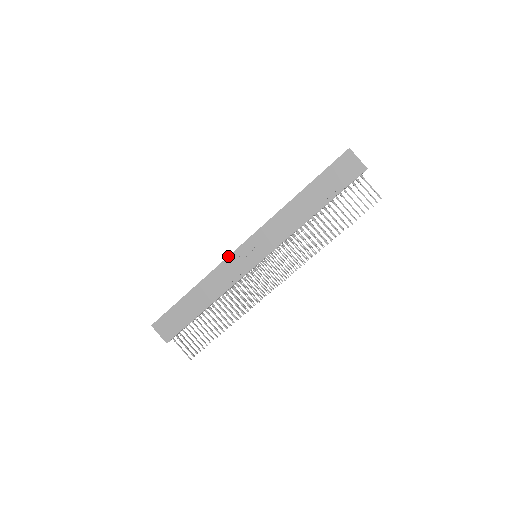
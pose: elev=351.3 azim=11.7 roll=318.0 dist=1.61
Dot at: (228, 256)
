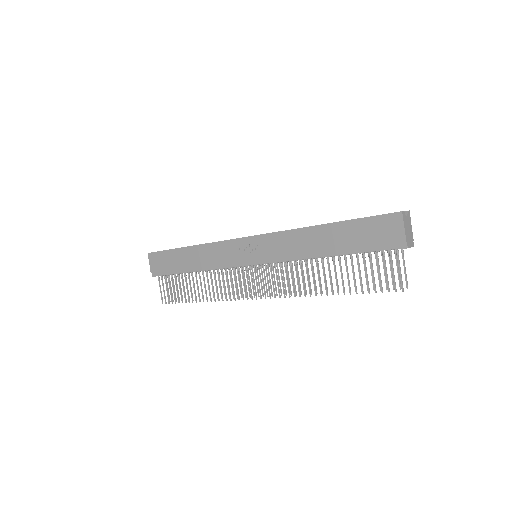
Dot at: (230, 239)
